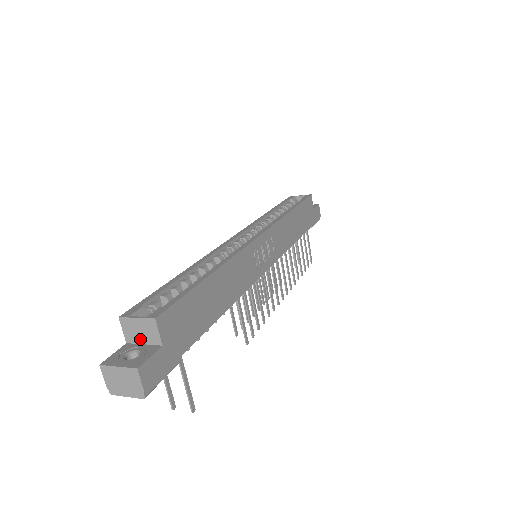
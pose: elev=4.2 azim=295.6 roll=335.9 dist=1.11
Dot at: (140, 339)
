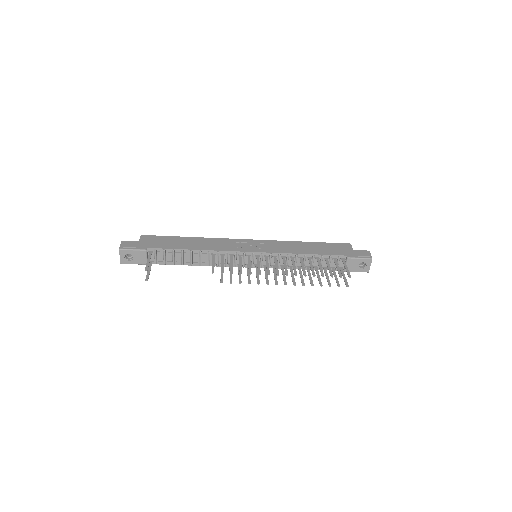
Dot at: occluded
